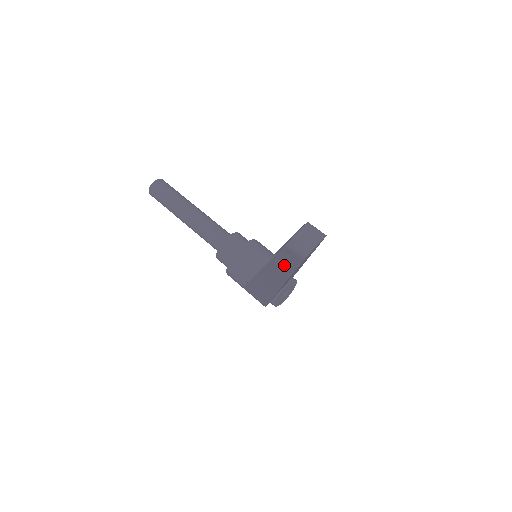
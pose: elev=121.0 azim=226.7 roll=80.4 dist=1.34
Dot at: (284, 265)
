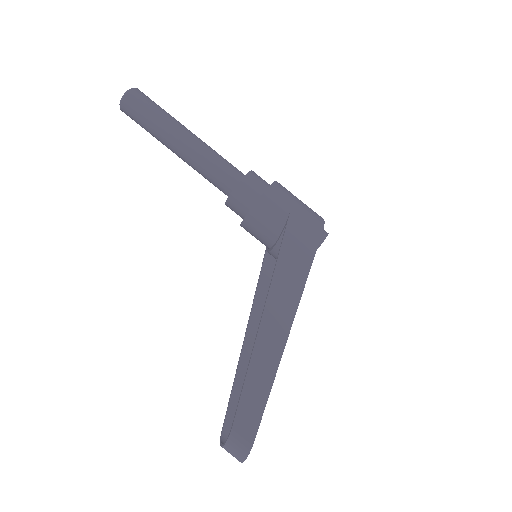
Dot at: occluded
